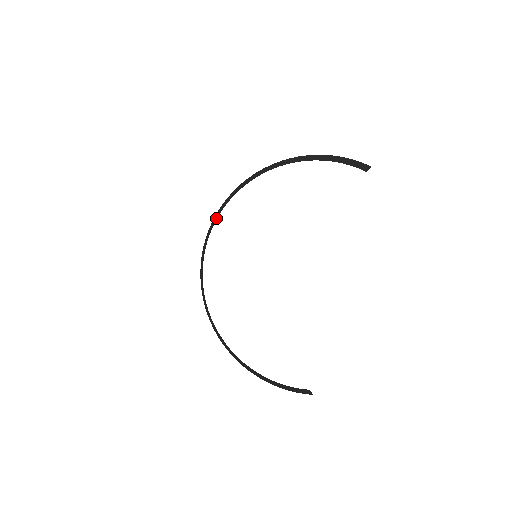
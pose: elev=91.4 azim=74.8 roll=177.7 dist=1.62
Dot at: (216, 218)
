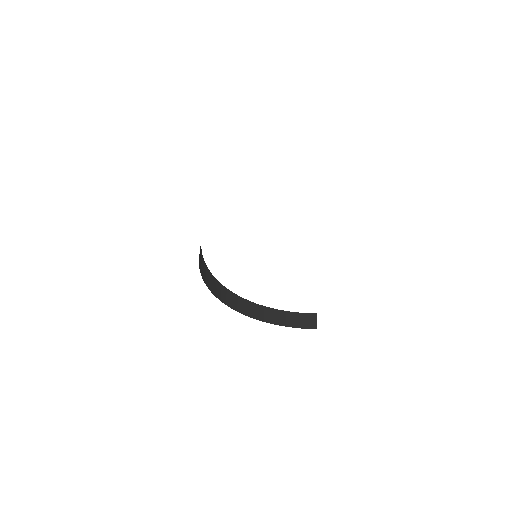
Dot at: occluded
